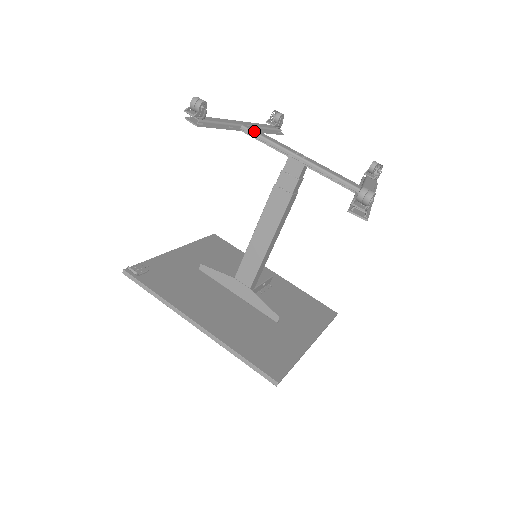
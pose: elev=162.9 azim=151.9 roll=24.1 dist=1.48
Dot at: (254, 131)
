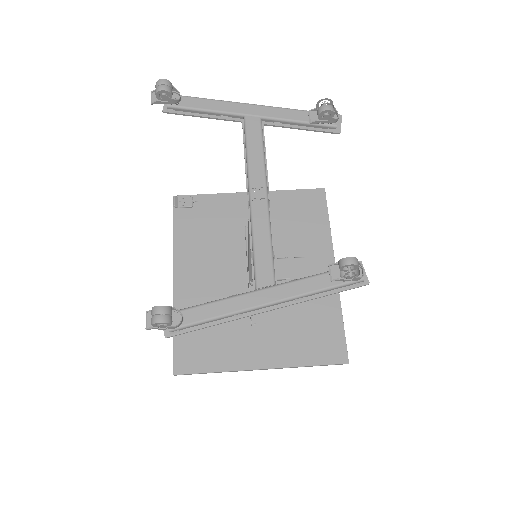
Dot at: (247, 131)
